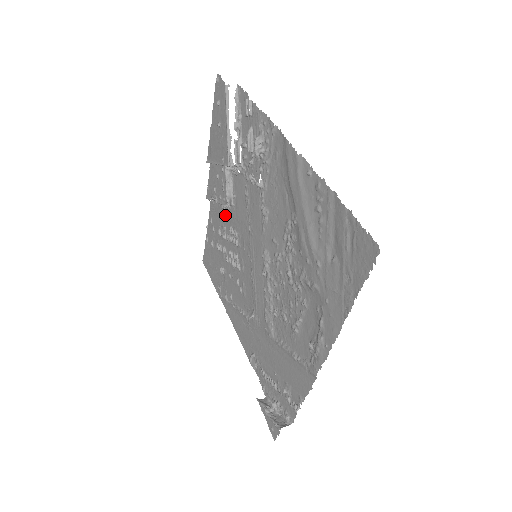
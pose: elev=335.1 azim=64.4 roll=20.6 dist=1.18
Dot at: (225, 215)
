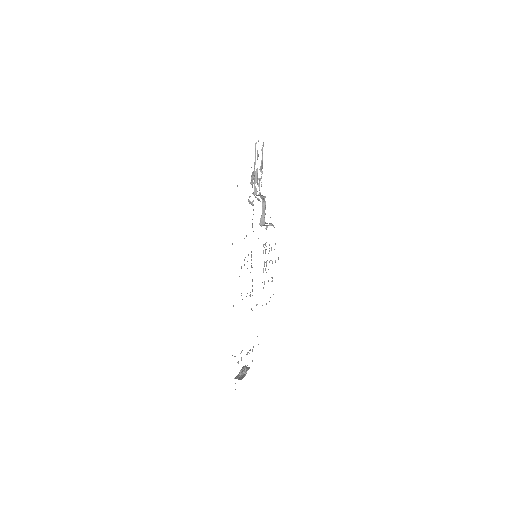
Dot at: occluded
